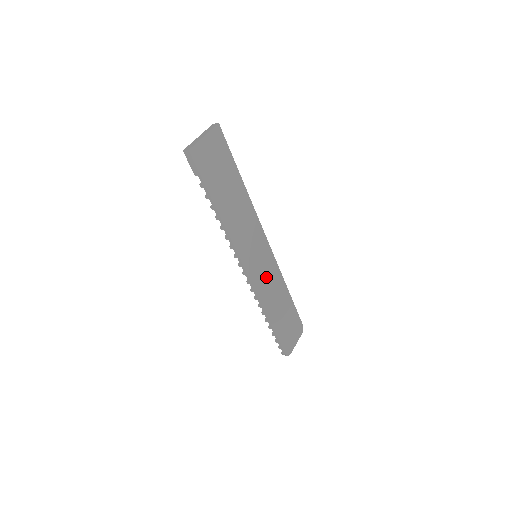
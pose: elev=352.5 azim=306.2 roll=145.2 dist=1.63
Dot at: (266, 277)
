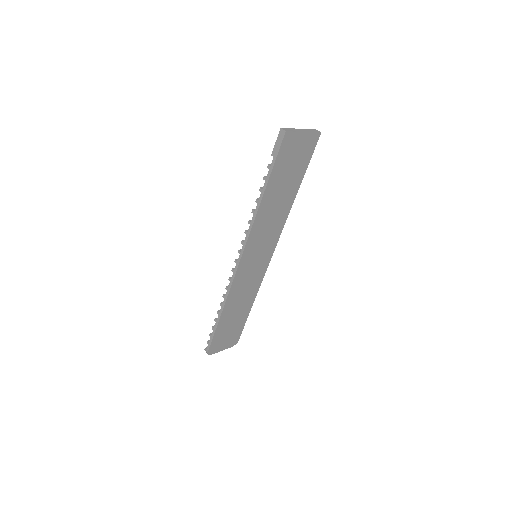
Dot at: (248, 279)
